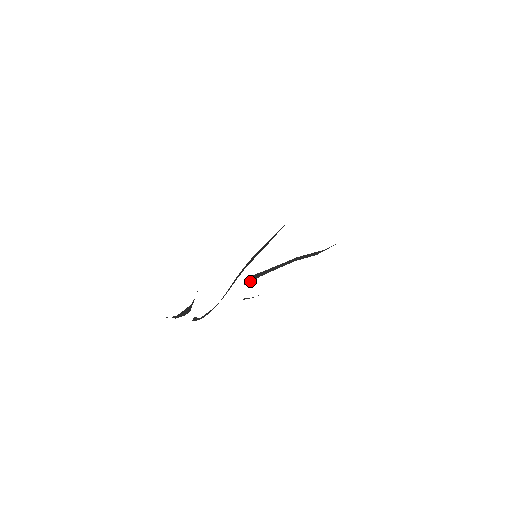
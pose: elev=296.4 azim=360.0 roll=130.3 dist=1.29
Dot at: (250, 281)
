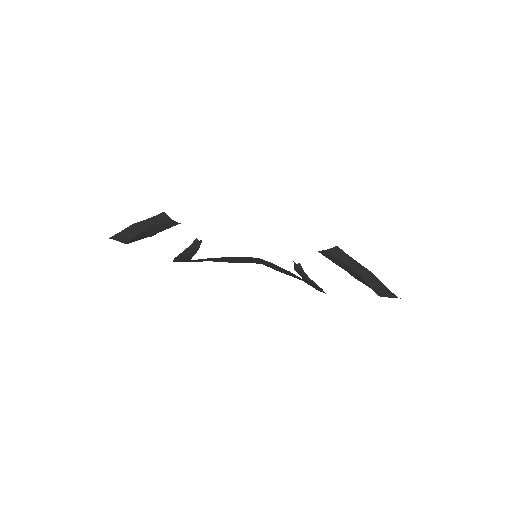
Dot at: (330, 252)
